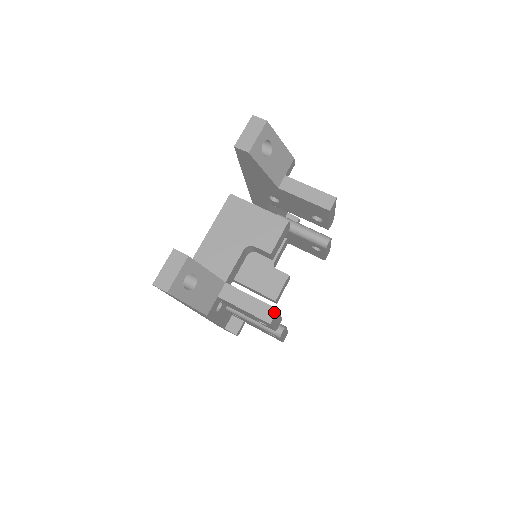
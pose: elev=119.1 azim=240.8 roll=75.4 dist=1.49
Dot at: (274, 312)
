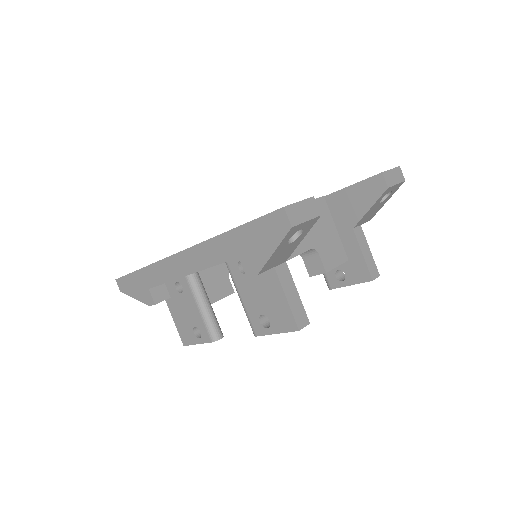
Dot at: (307, 323)
